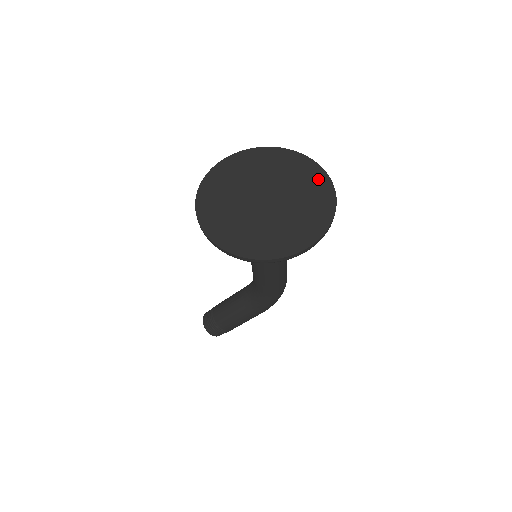
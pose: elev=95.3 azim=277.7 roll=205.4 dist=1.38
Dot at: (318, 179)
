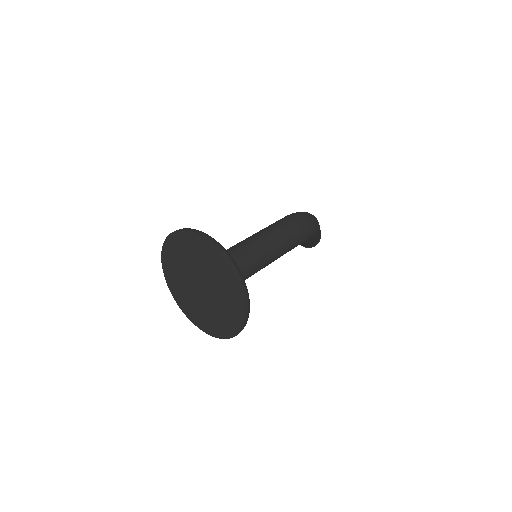
Dot at: (207, 250)
